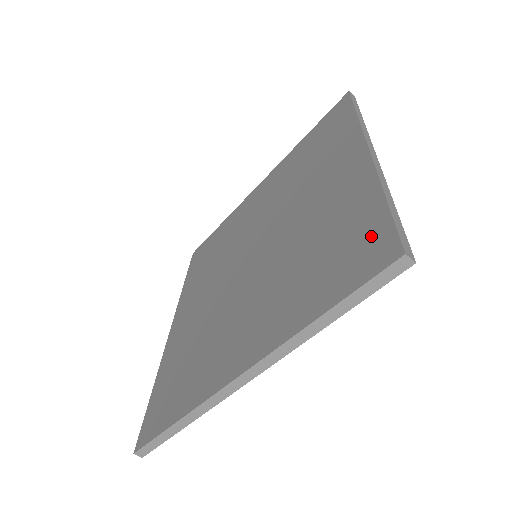
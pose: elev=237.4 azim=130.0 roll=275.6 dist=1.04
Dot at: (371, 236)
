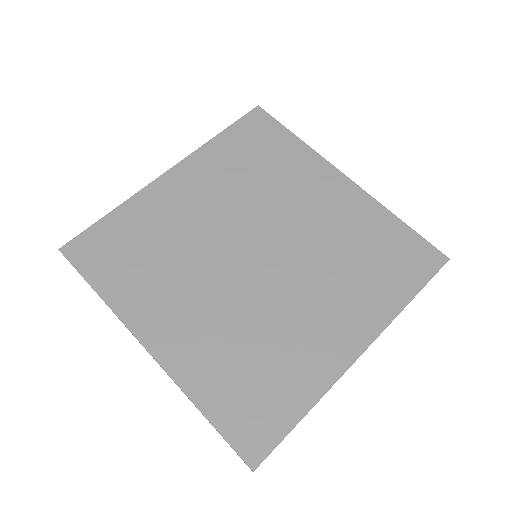
Dot at: (268, 426)
